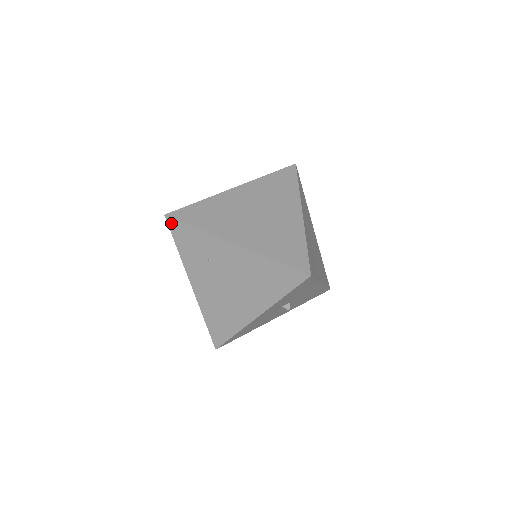
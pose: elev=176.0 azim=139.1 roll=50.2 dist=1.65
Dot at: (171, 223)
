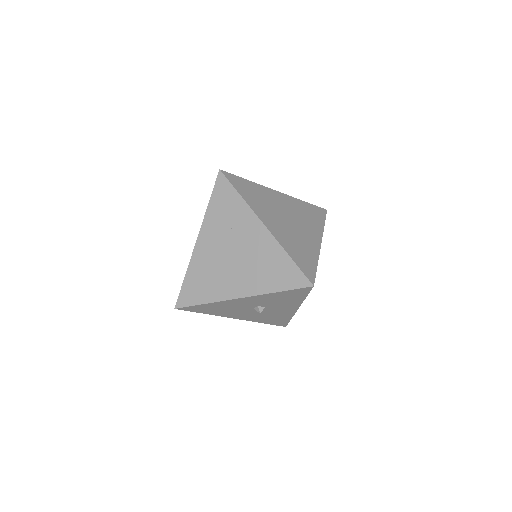
Dot at: (220, 179)
